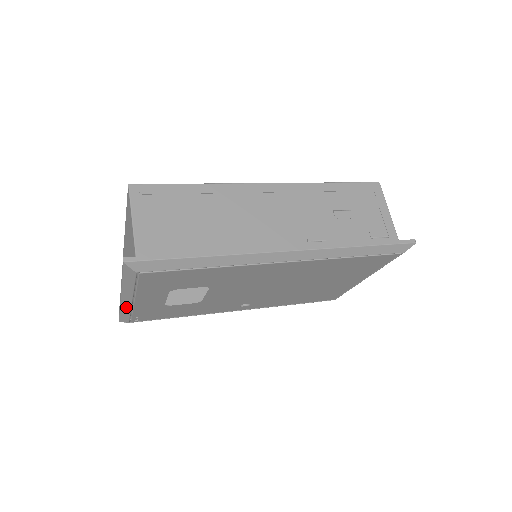
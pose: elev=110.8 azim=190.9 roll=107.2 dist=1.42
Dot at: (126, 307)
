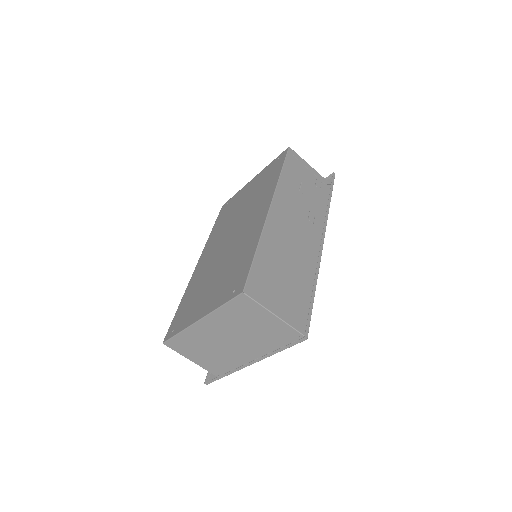
Dot at: occluded
